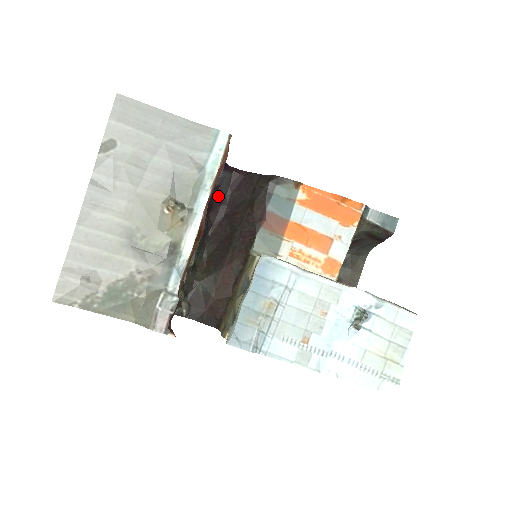
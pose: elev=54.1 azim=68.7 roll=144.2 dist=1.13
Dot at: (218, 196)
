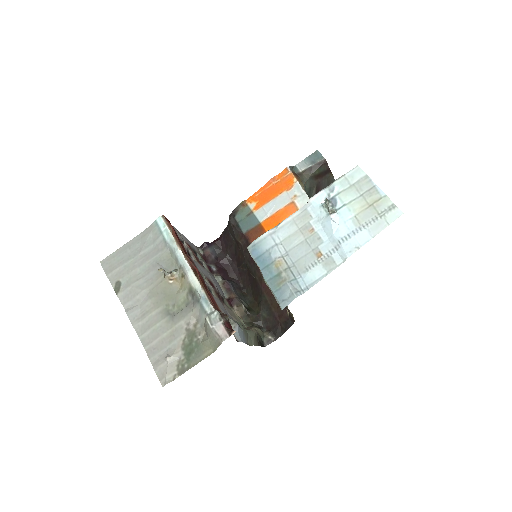
Dot at: (222, 262)
